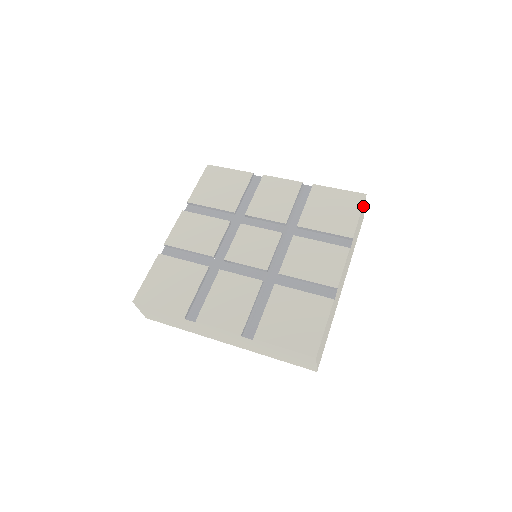
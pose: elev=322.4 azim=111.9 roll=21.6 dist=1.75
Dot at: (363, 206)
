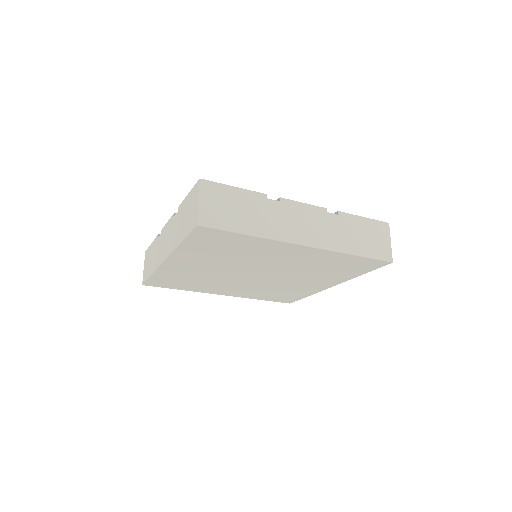
Dot at: (379, 226)
